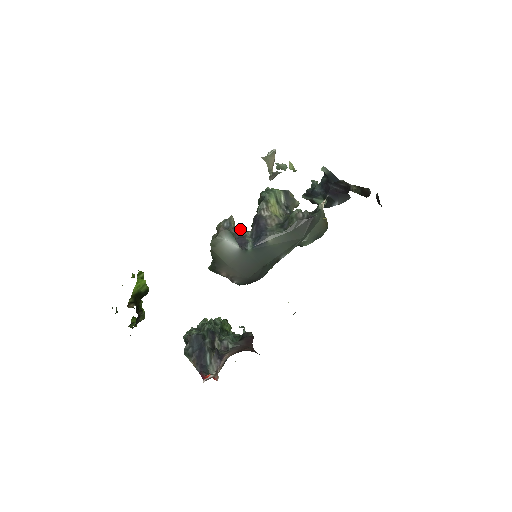
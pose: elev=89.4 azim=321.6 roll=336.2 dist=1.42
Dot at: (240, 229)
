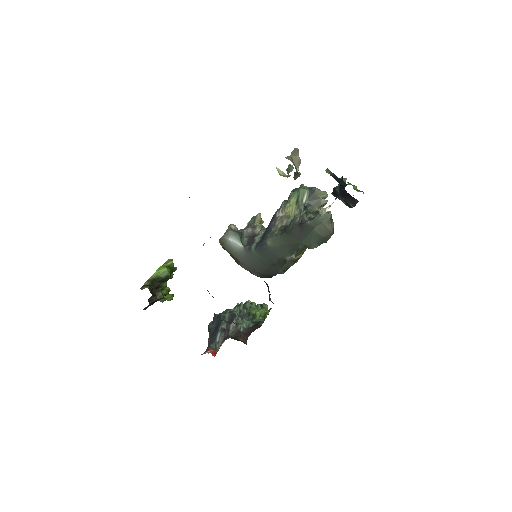
Dot at: (260, 227)
